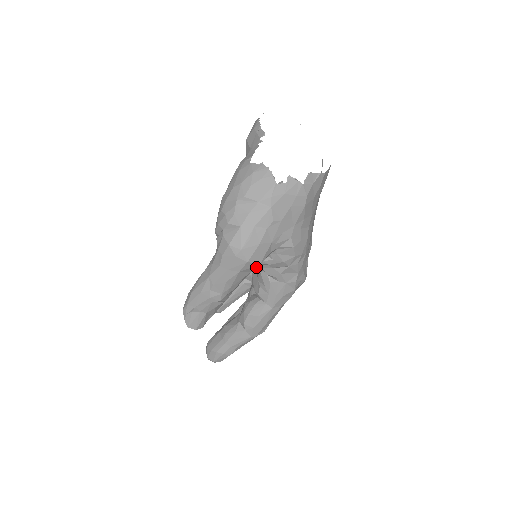
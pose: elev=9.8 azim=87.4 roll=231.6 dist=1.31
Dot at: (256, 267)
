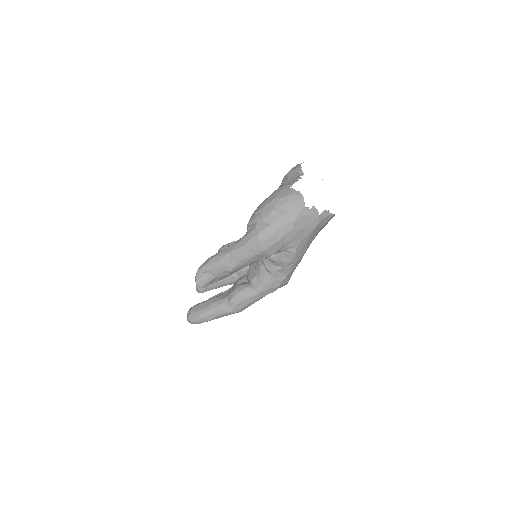
Dot at: occluded
